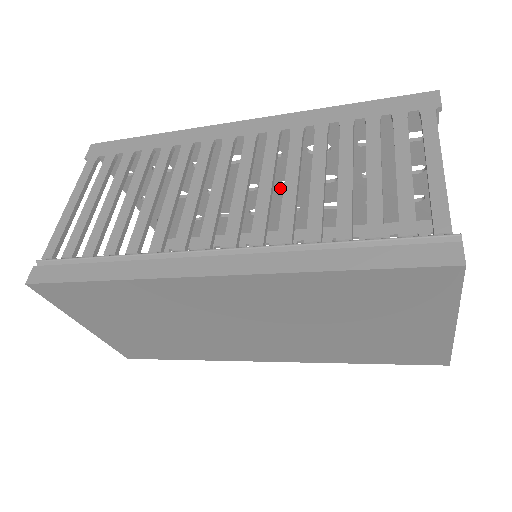
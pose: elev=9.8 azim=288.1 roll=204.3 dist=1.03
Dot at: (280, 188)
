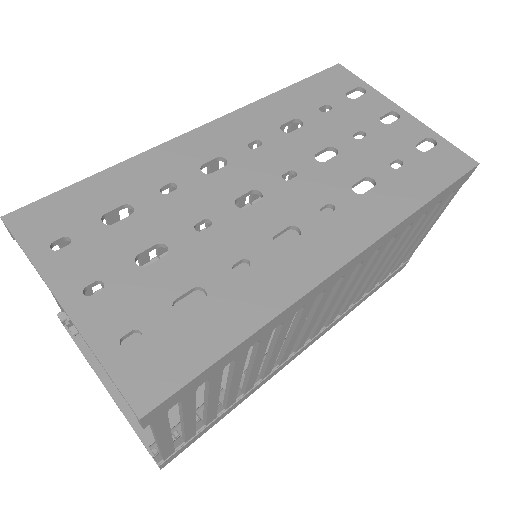
Dot at: (276, 179)
